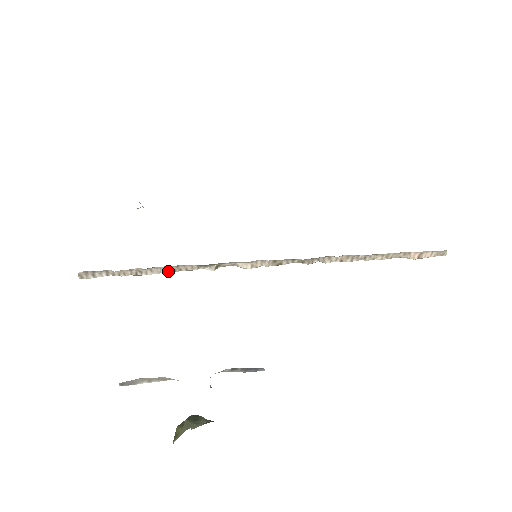
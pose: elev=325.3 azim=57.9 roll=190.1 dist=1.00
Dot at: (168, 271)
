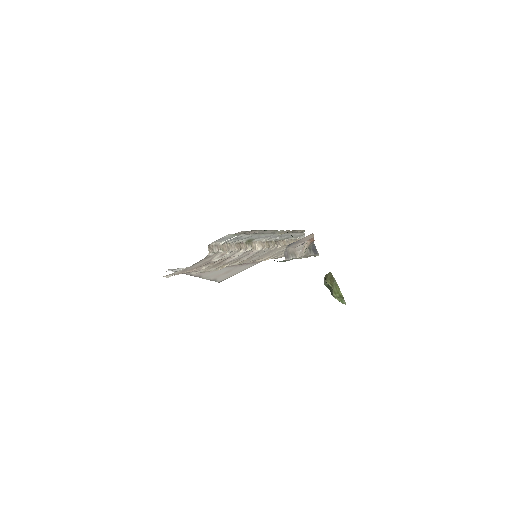
Dot at: (238, 248)
